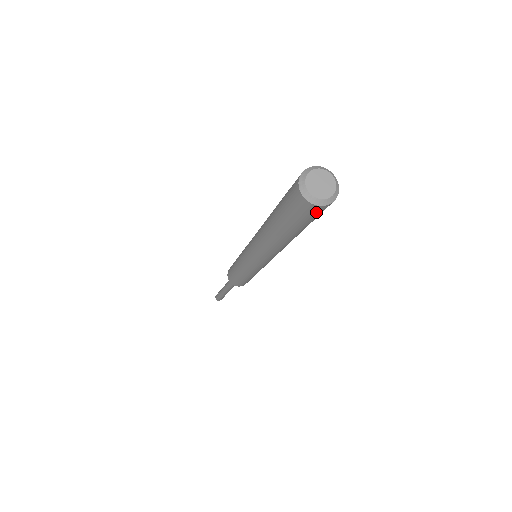
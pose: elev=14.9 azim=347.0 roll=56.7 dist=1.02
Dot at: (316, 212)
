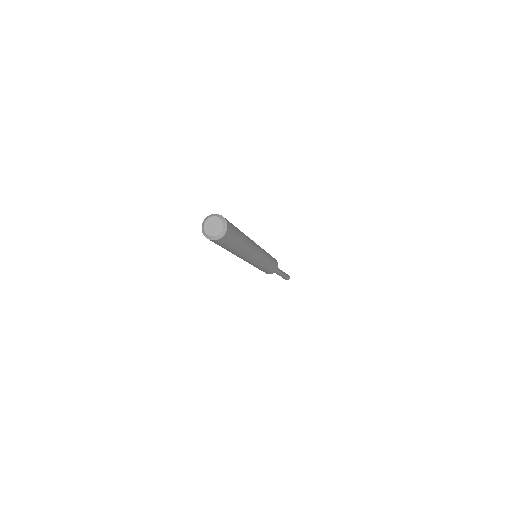
Dot at: occluded
